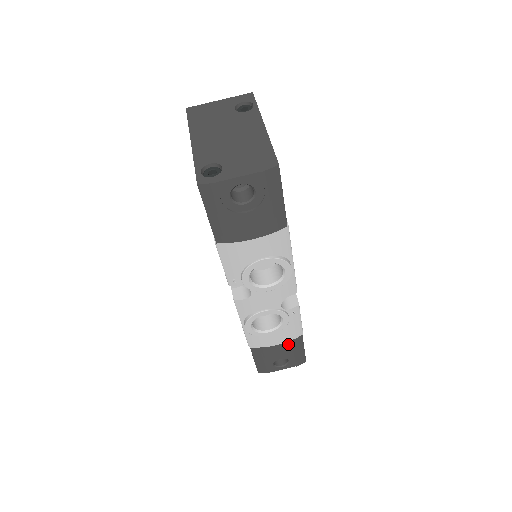
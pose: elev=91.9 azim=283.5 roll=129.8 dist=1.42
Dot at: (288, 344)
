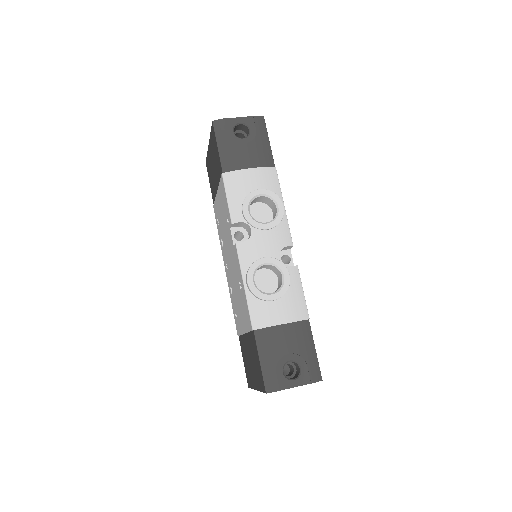
Dot at: (295, 328)
